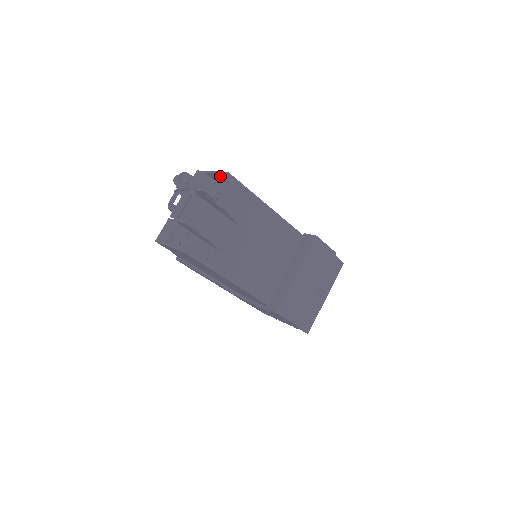
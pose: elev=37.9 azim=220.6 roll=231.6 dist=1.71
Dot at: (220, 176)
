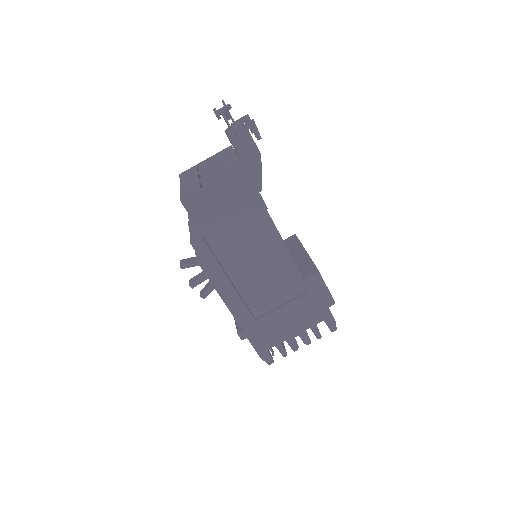
Dot at: (224, 150)
